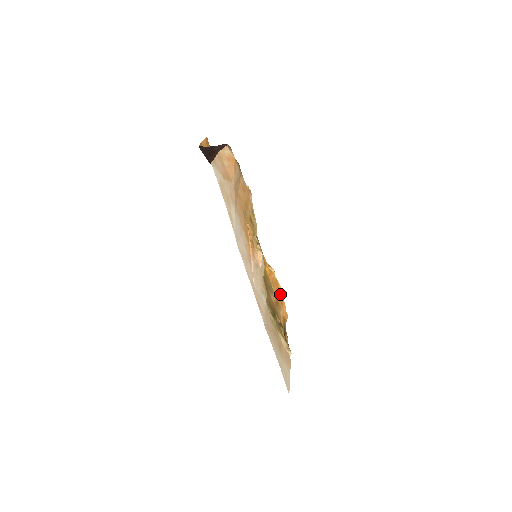
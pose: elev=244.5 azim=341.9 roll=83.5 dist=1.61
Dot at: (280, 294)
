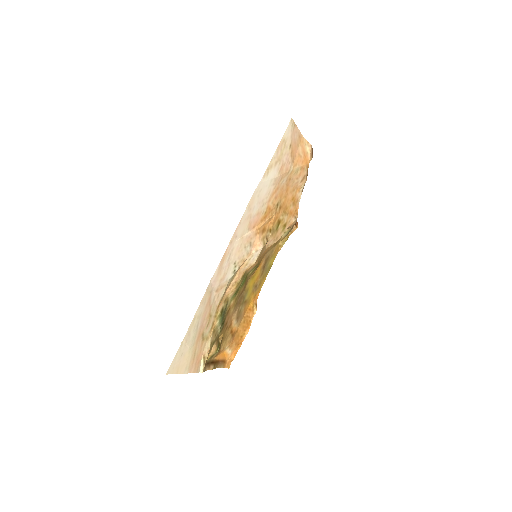
Dot at: (242, 337)
